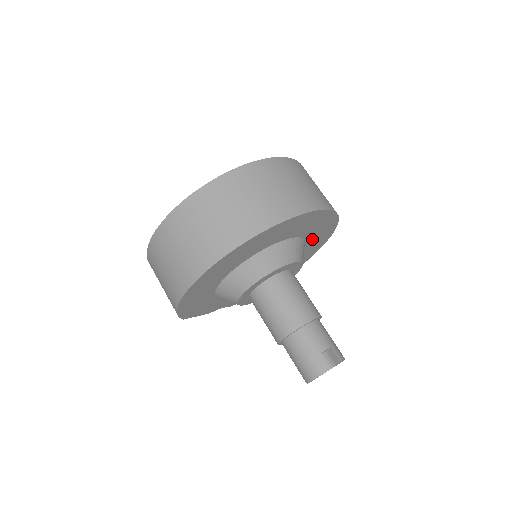
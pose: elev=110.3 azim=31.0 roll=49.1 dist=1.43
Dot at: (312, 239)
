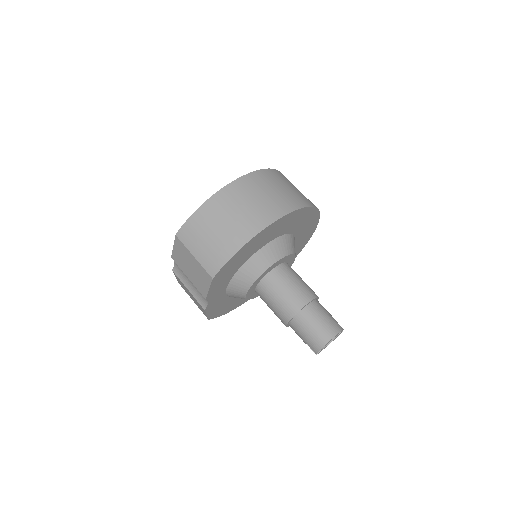
Dot at: occluded
